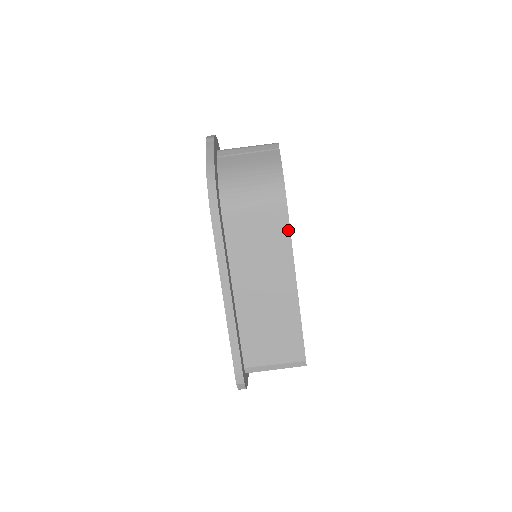
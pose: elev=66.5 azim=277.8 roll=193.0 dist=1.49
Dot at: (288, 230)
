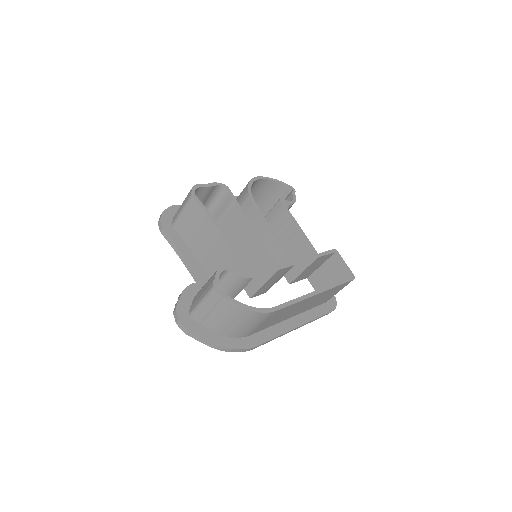
Dot at: (288, 307)
